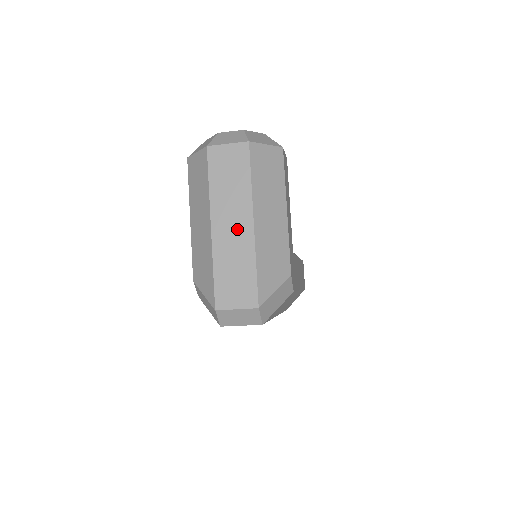
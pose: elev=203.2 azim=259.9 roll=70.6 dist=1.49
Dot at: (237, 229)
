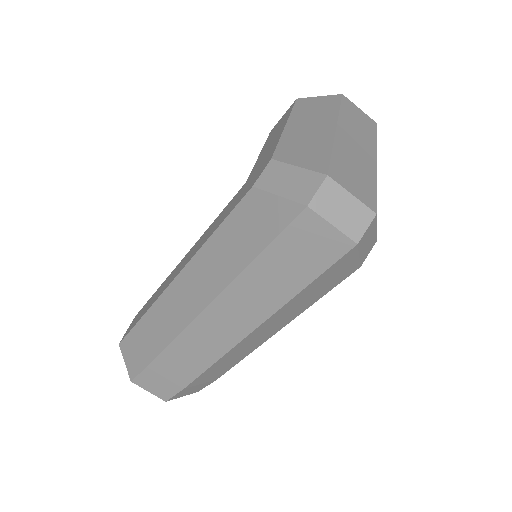
Dot at: (361, 150)
